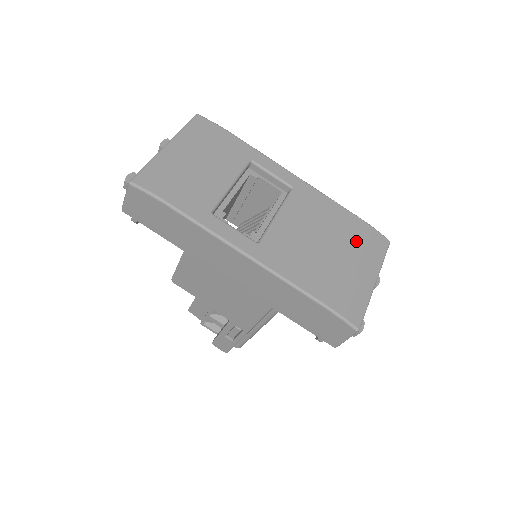
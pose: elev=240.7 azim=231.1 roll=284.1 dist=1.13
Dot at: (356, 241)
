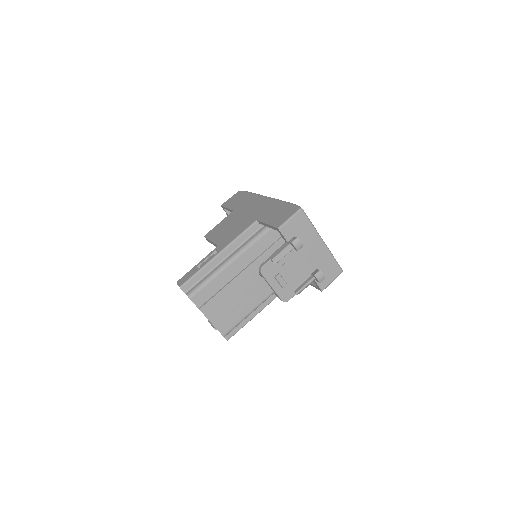
Dot at: occluded
